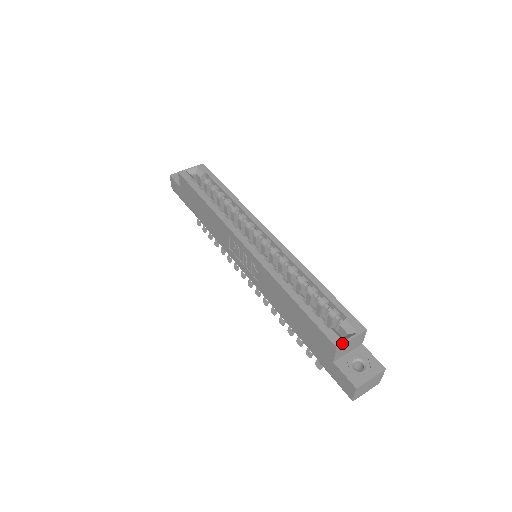
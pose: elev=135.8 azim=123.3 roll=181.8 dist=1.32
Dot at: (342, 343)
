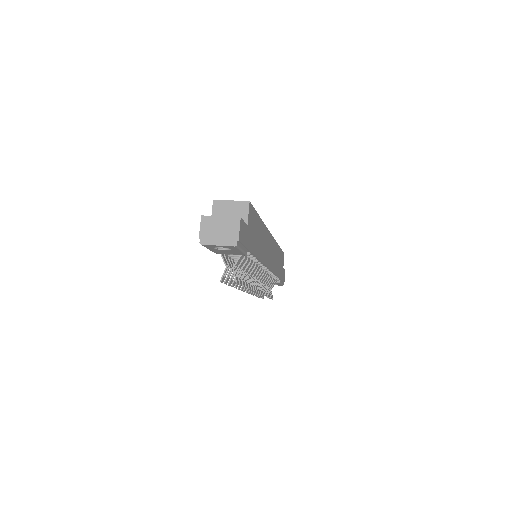
Dot at: (220, 200)
